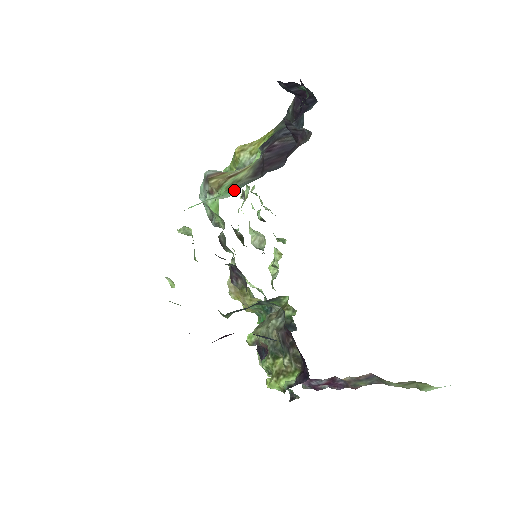
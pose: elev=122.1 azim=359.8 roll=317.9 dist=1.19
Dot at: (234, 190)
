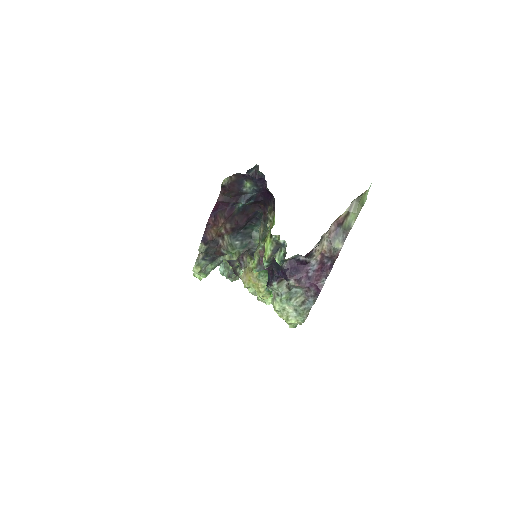
Dot at: occluded
